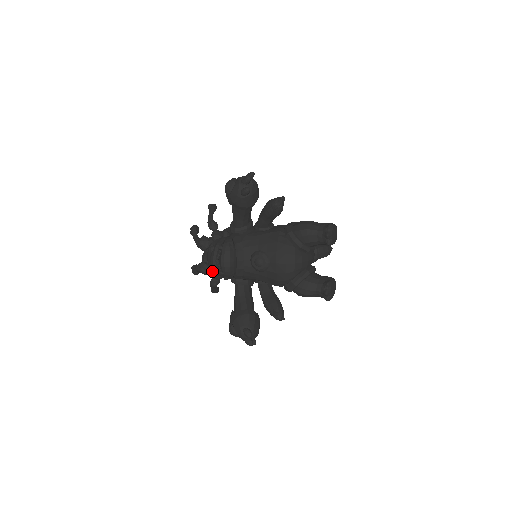
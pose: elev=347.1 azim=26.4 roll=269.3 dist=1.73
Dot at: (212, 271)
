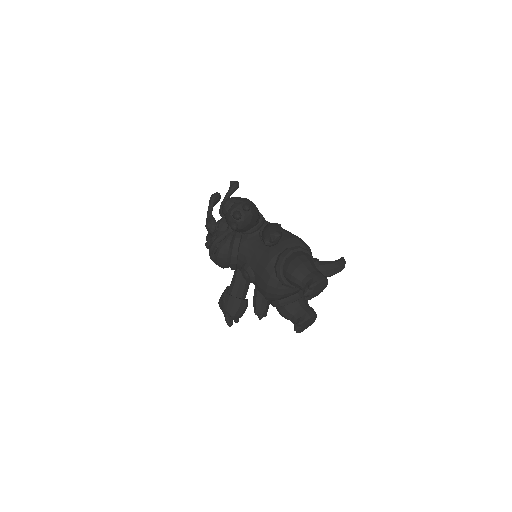
Dot at: occluded
